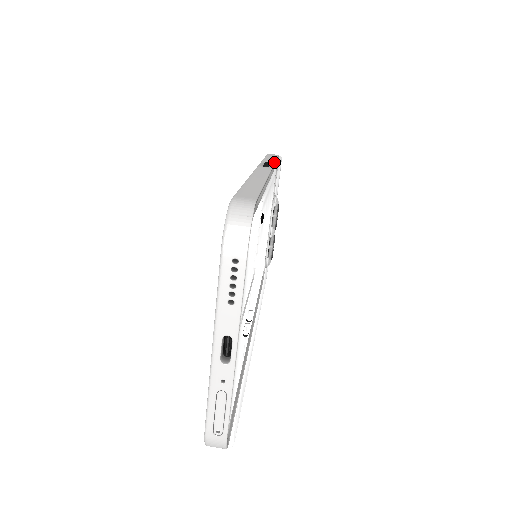
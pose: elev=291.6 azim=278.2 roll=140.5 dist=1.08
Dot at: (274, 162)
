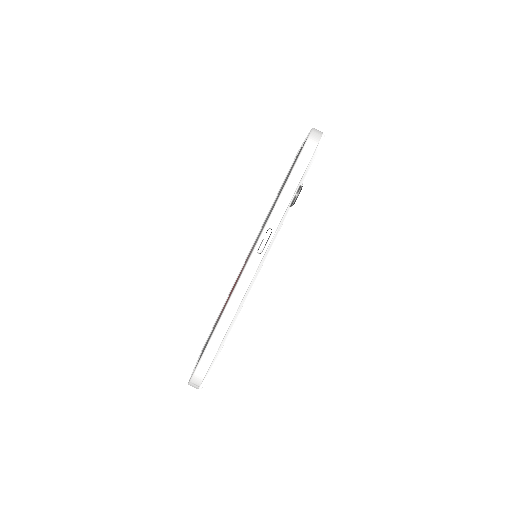
Dot at: (281, 219)
